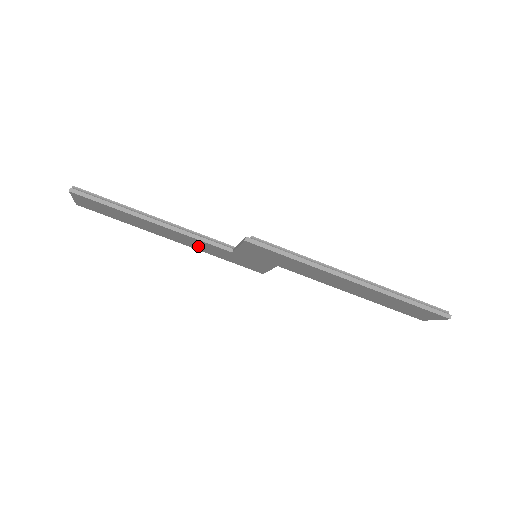
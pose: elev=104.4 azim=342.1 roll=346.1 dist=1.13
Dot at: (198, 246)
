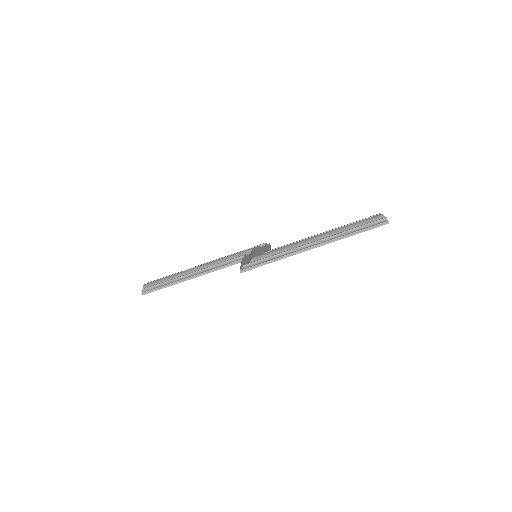
Dot at: occluded
